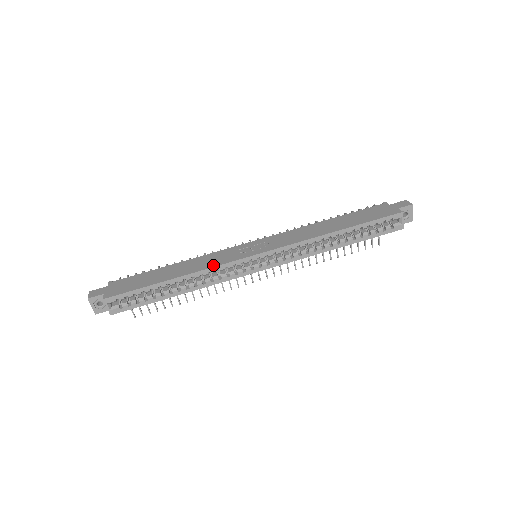
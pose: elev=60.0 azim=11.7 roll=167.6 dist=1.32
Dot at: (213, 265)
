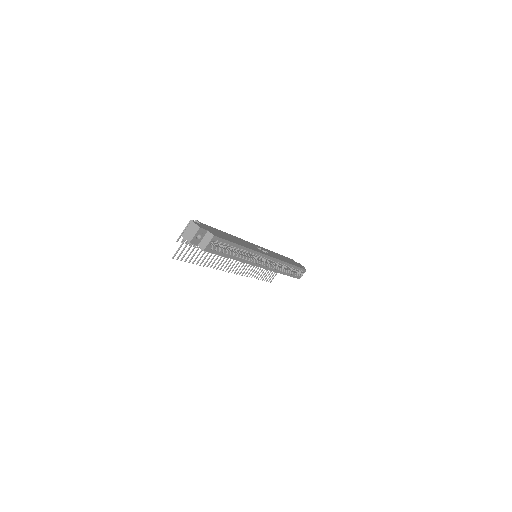
Dot at: (256, 250)
